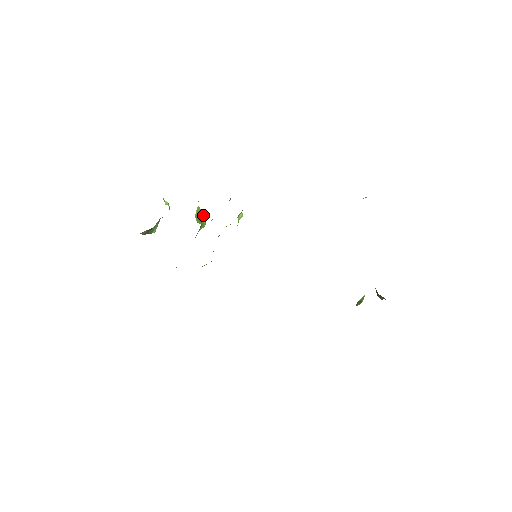
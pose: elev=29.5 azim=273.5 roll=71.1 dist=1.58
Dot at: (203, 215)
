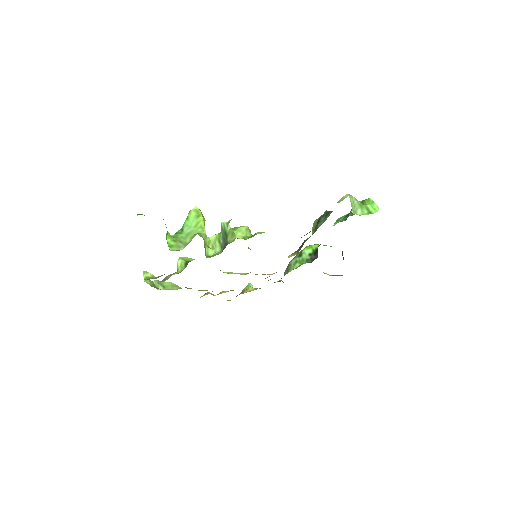
Dot at: (204, 225)
